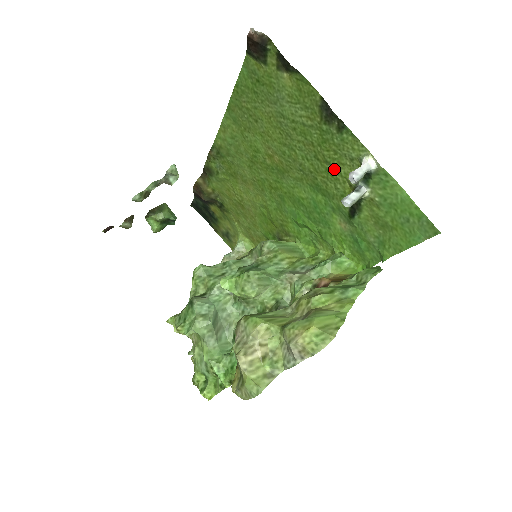
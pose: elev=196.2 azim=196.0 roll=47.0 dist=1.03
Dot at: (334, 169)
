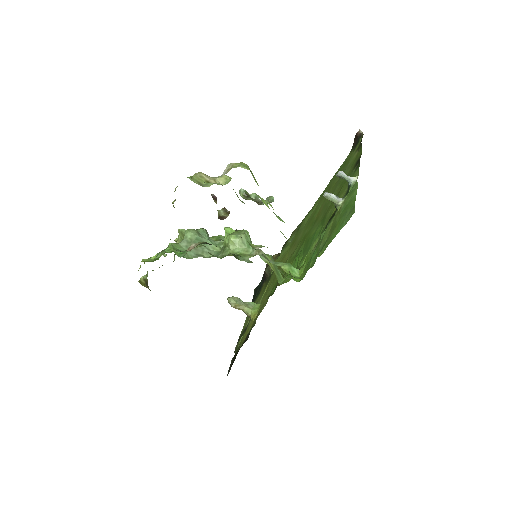
Dot at: occluded
